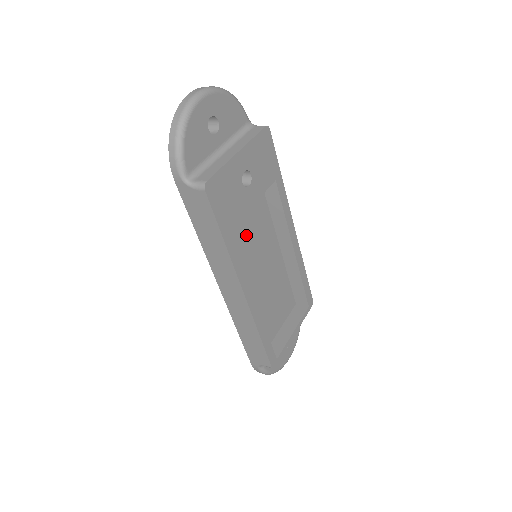
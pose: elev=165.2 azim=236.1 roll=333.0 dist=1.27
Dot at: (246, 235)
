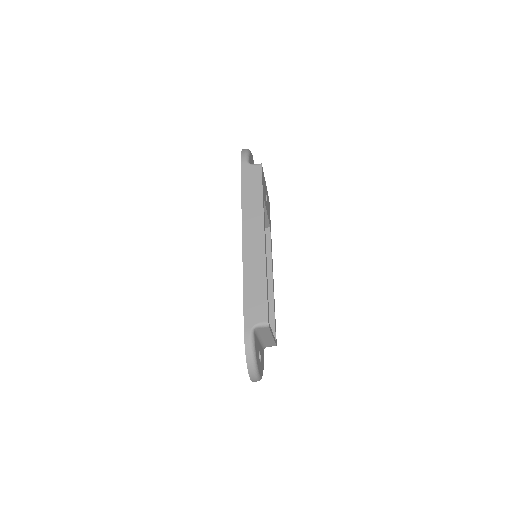
Dot at: occluded
